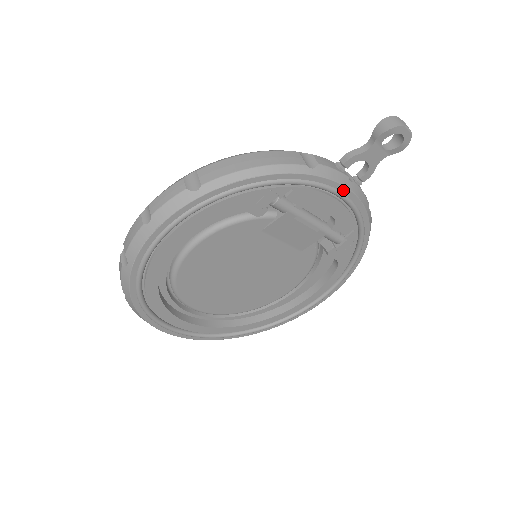
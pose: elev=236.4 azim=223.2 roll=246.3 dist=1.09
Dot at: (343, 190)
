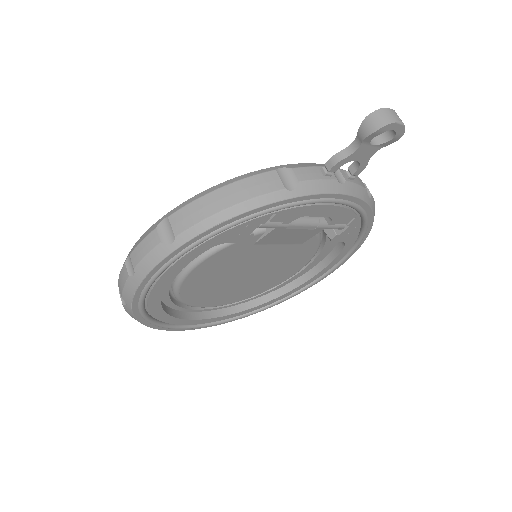
Dot at: (333, 196)
